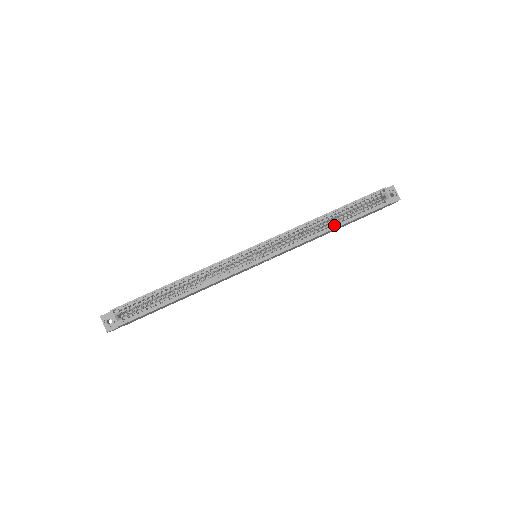
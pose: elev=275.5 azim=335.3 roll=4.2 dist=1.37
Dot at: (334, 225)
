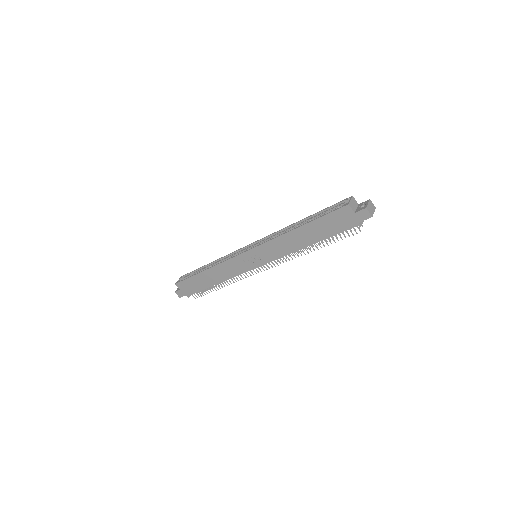
Dot at: (300, 227)
